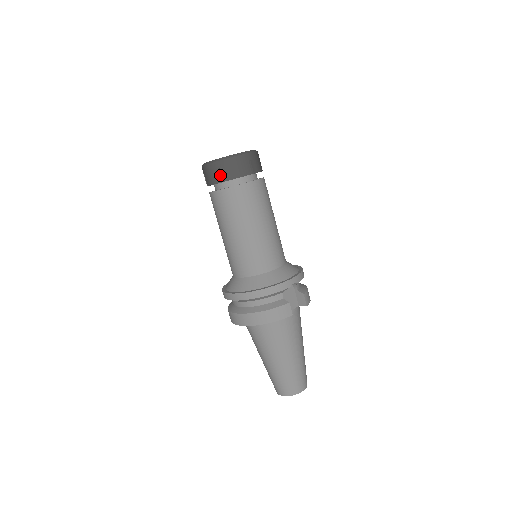
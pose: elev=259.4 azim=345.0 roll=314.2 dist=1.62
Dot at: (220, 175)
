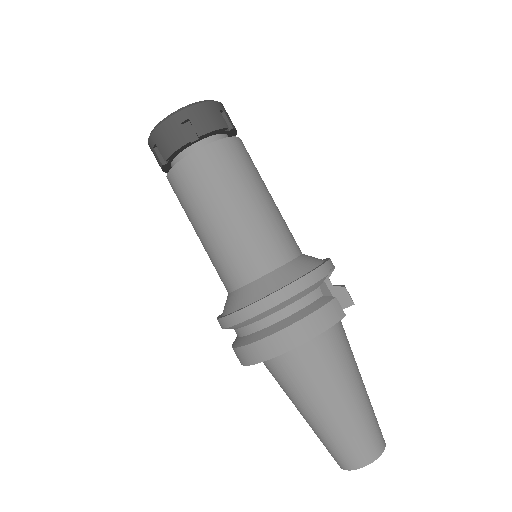
Dot at: (184, 132)
